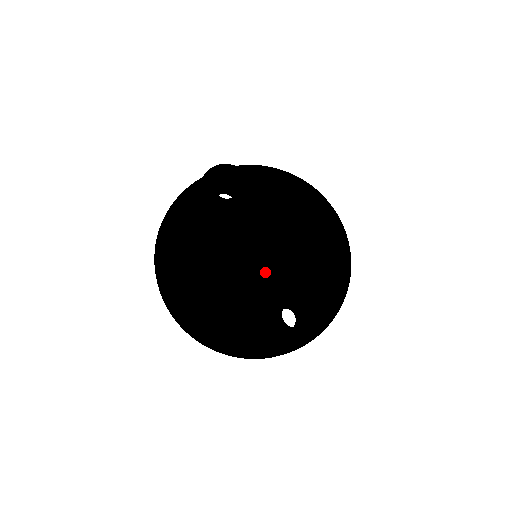
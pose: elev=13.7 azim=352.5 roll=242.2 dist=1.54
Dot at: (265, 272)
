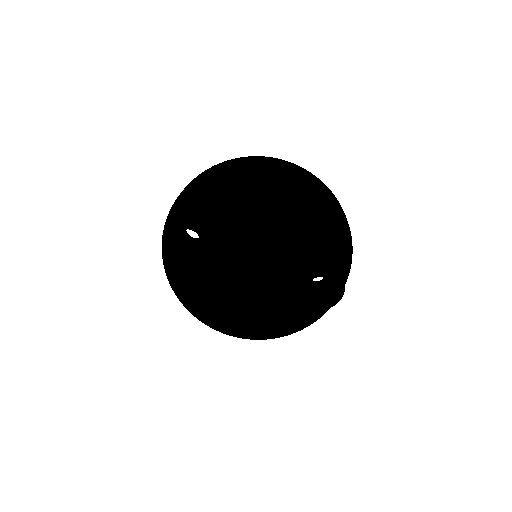
Dot at: (273, 278)
